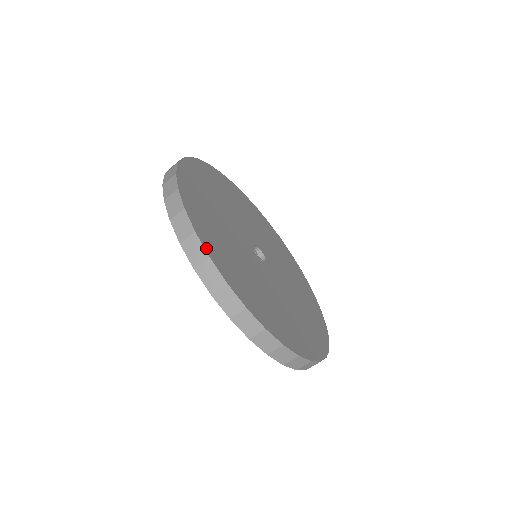
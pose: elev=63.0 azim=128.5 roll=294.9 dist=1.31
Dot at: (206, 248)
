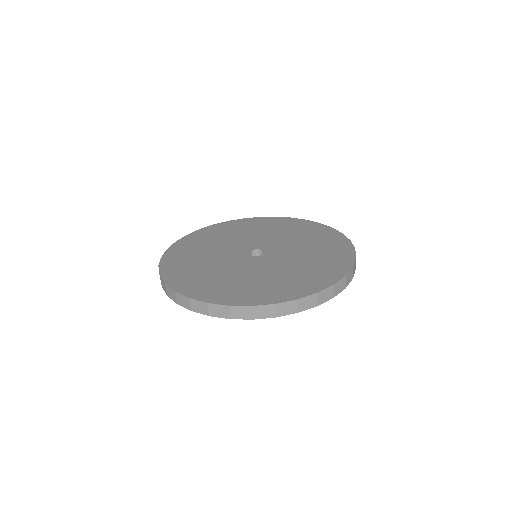
Dot at: (161, 271)
